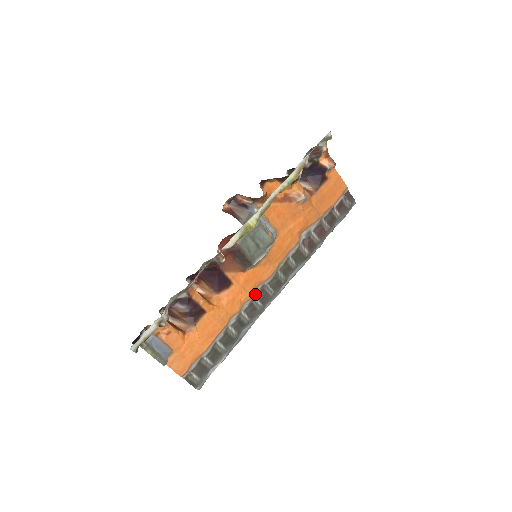
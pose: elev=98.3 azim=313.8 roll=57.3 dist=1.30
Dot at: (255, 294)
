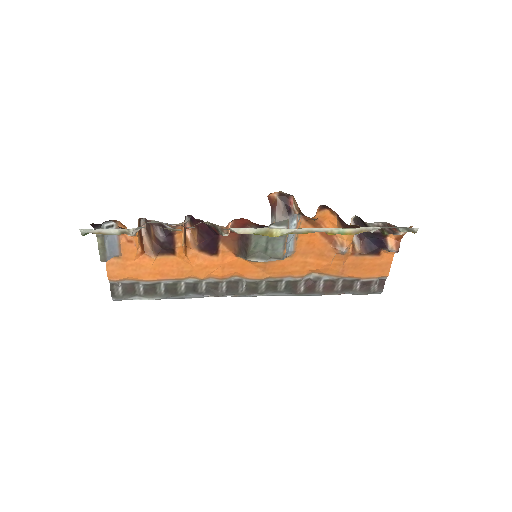
Dot at: (228, 279)
